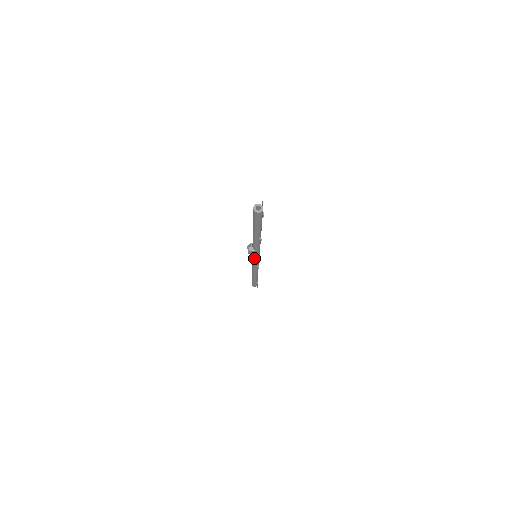
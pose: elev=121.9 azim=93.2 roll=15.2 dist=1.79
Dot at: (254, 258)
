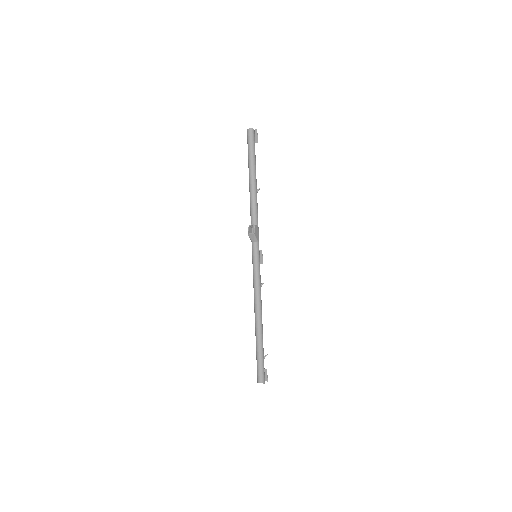
Dot at: (257, 253)
